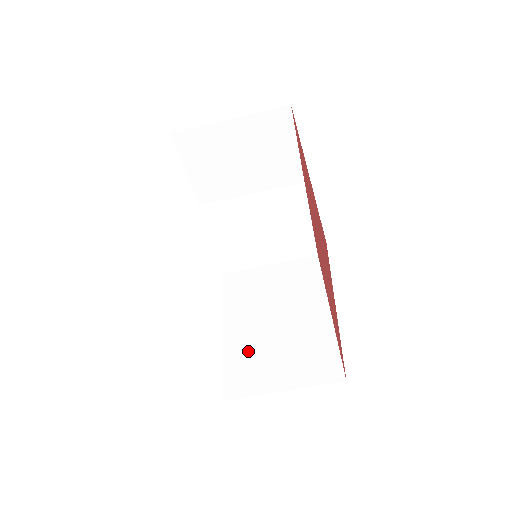
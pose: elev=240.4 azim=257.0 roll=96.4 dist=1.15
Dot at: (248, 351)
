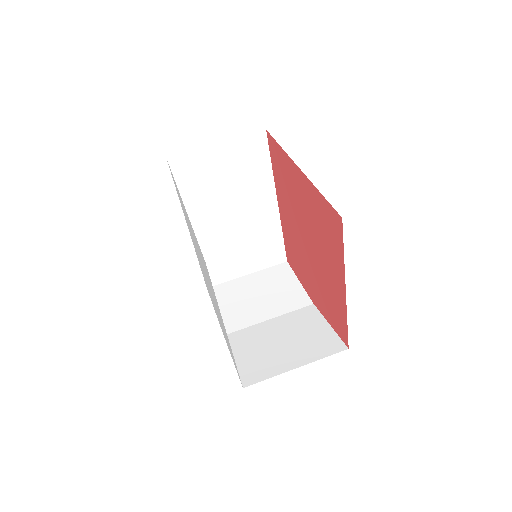
Dot at: occluded
